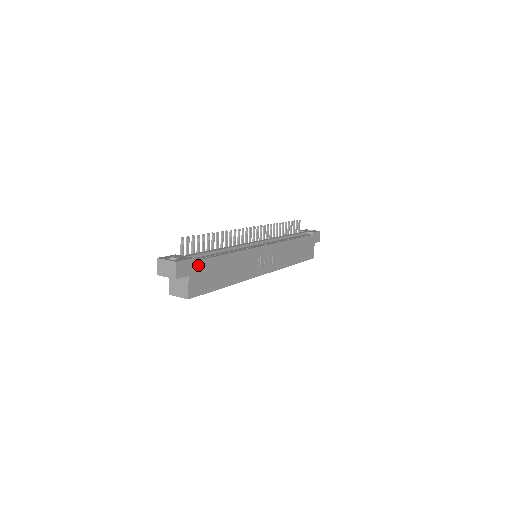
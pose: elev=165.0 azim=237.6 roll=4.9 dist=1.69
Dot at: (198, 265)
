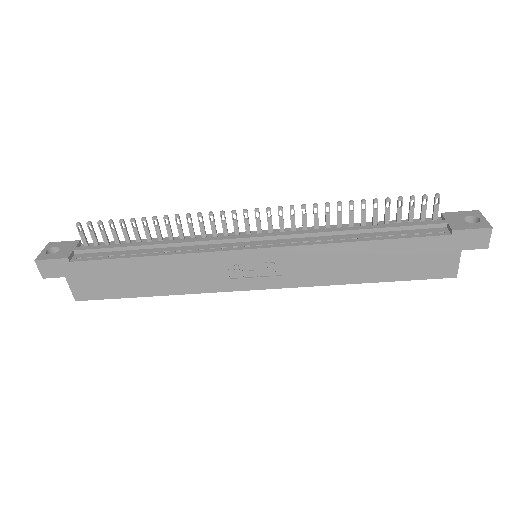
Dot at: (80, 266)
